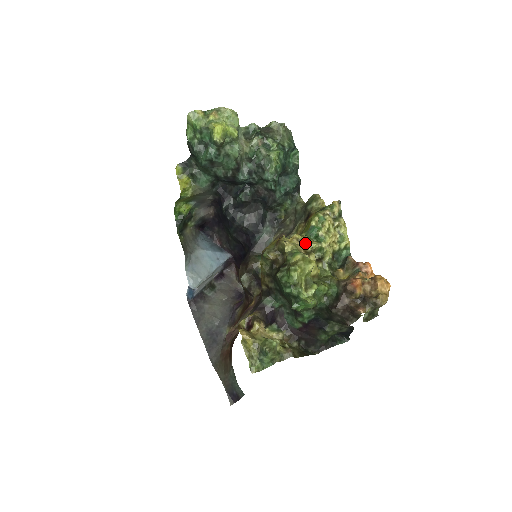
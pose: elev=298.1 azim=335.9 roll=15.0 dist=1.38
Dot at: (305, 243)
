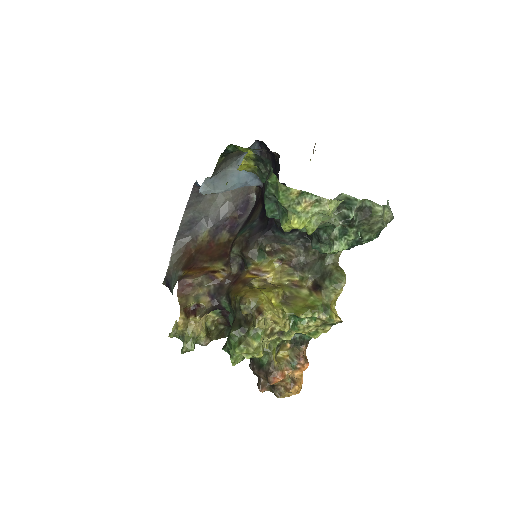
Dot at: (278, 325)
